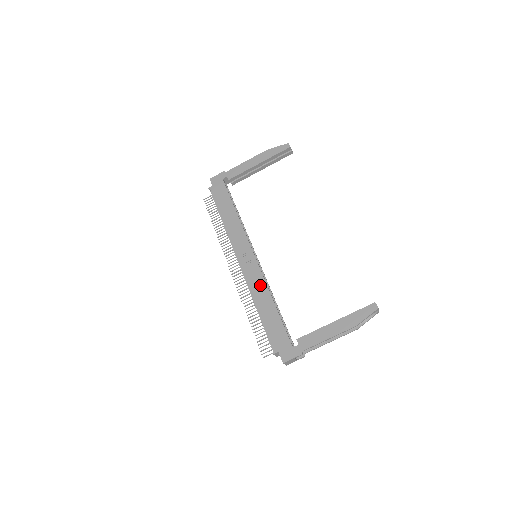
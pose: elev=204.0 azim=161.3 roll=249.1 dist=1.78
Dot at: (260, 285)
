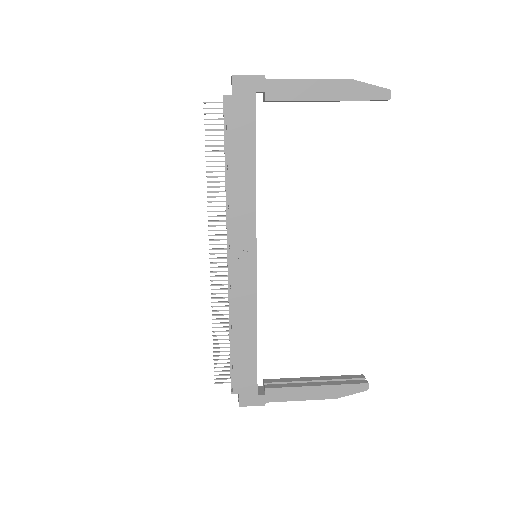
Dot at: (248, 308)
